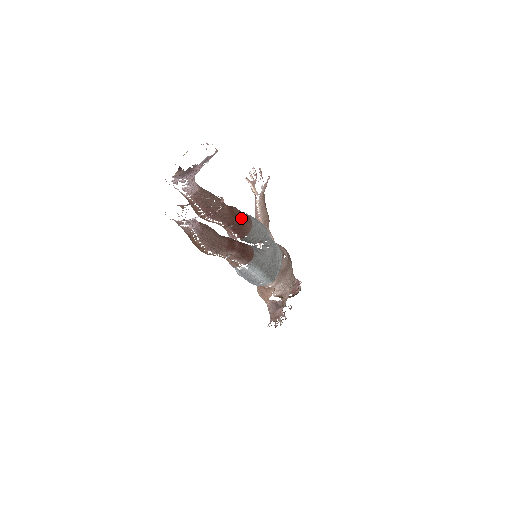
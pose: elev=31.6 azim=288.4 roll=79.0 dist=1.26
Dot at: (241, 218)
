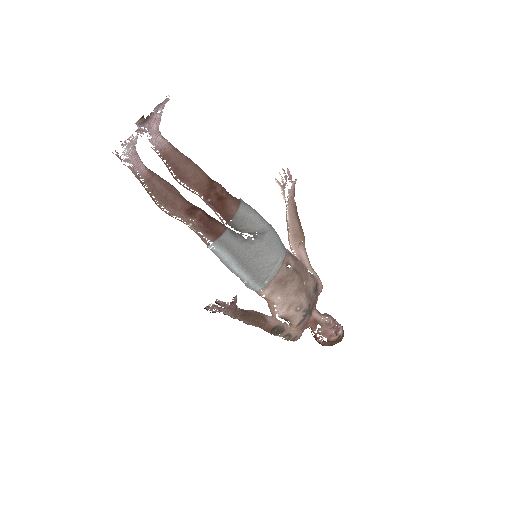
Dot at: (221, 194)
